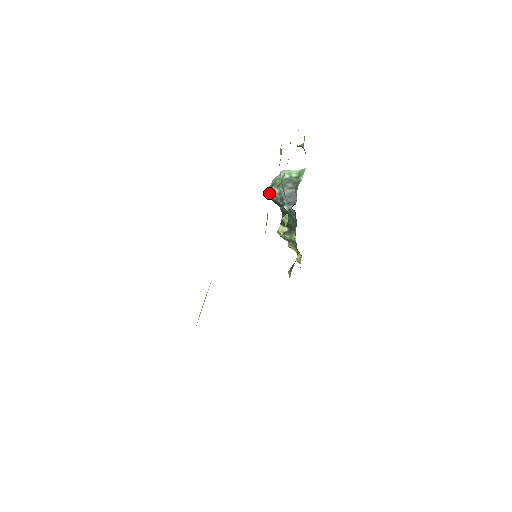
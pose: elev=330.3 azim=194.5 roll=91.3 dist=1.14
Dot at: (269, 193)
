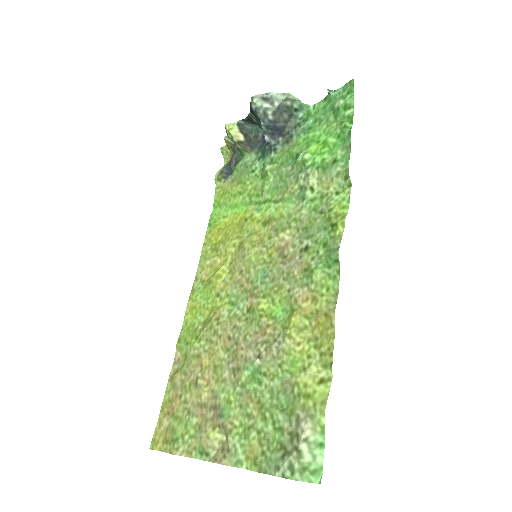
Dot at: (256, 104)
